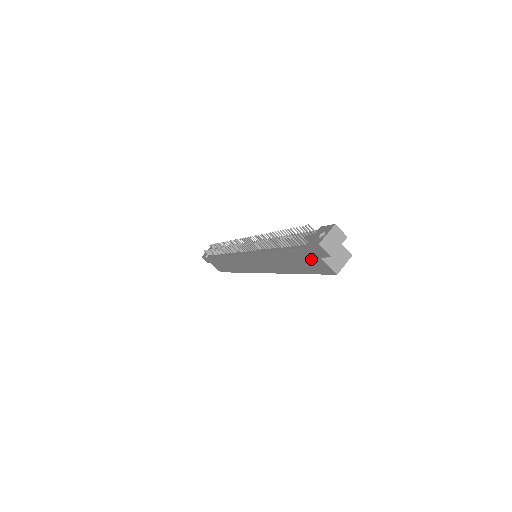
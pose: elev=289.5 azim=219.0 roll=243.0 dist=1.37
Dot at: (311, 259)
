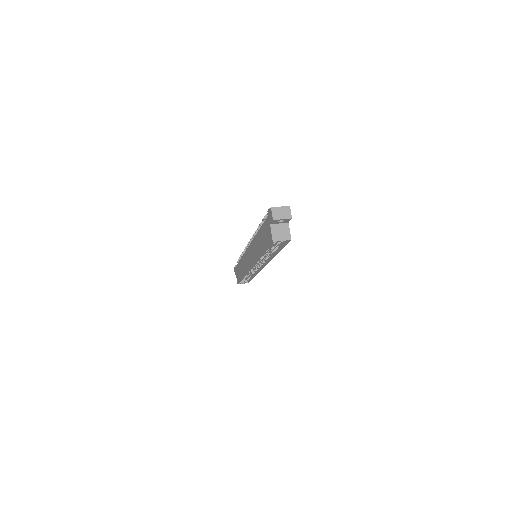
Dot at: (267, 229)
